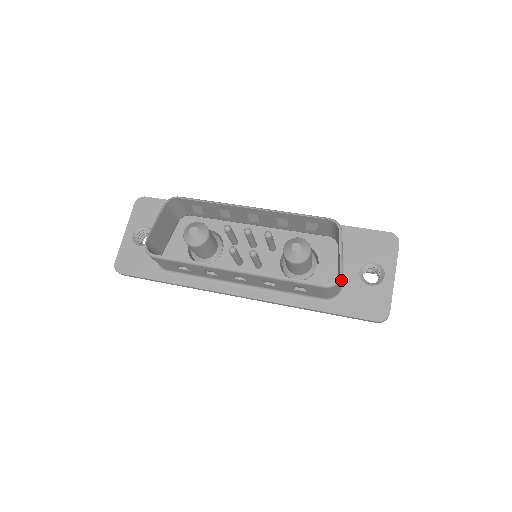
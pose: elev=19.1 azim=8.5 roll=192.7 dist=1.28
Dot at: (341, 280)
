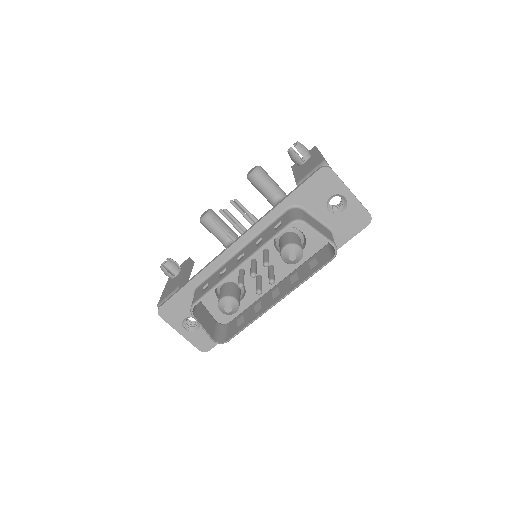
Dot at: occluded
